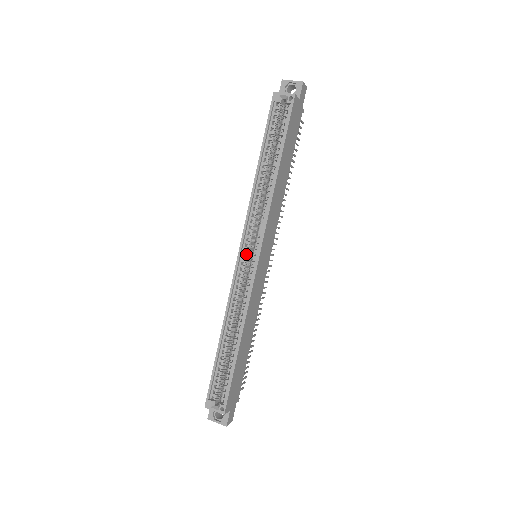
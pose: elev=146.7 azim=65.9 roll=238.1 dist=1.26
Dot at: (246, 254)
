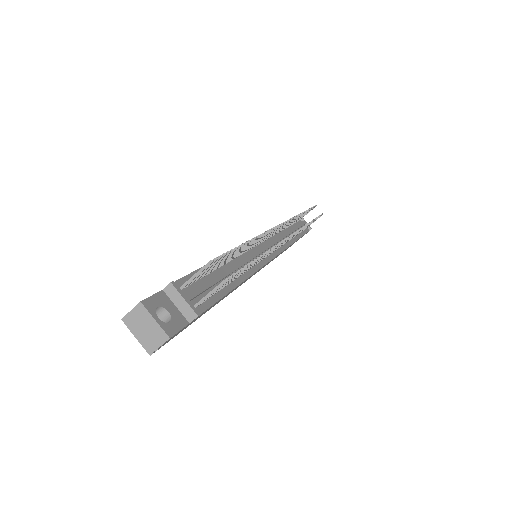
Dot at: occluded
